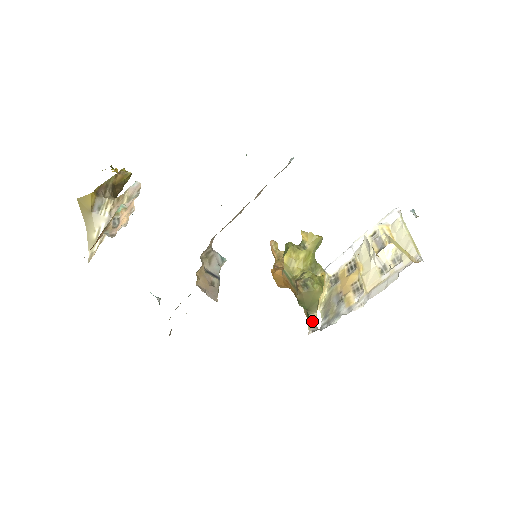
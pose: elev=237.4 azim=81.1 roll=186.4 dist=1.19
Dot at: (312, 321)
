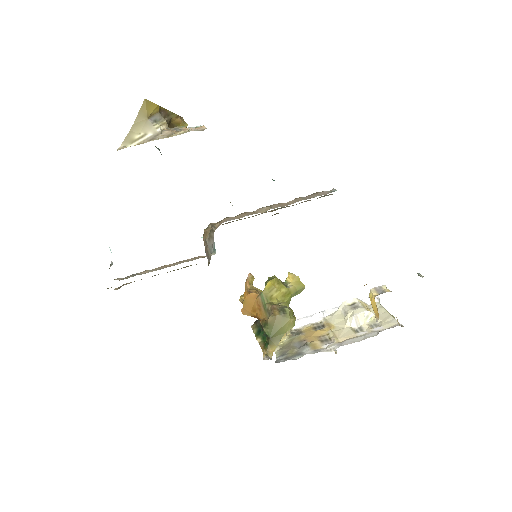
Dot at: (269, 351)
